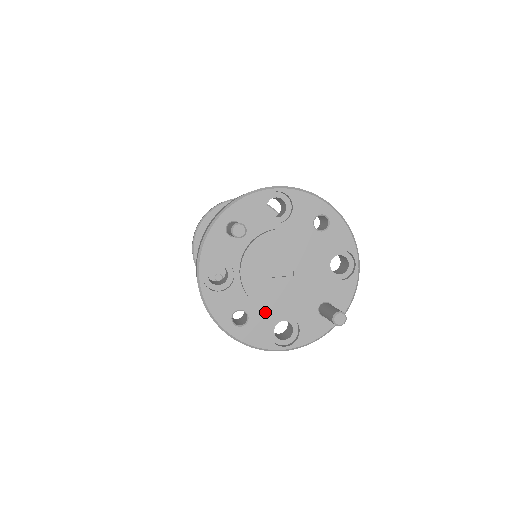
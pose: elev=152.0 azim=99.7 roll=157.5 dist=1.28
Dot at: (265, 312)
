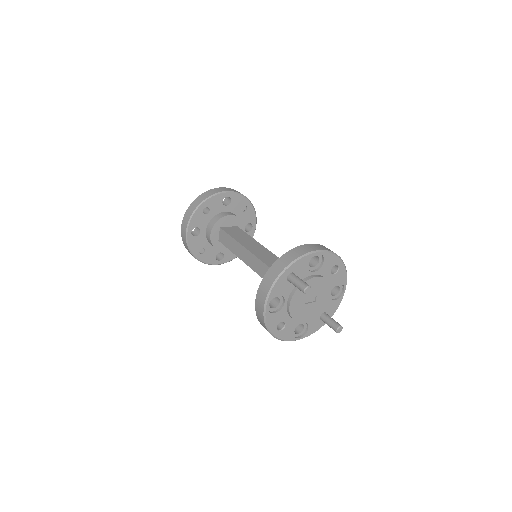
Dot at: (294, 321)
